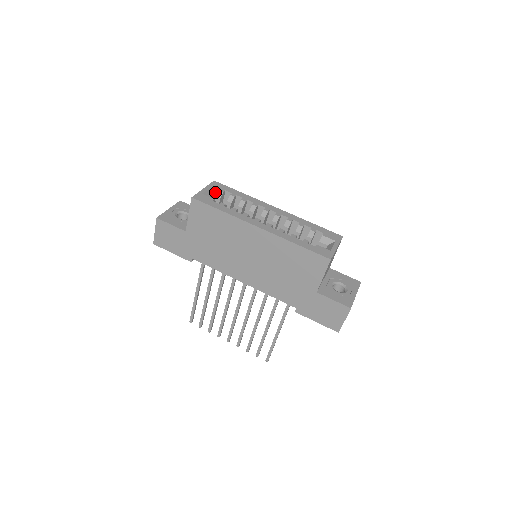
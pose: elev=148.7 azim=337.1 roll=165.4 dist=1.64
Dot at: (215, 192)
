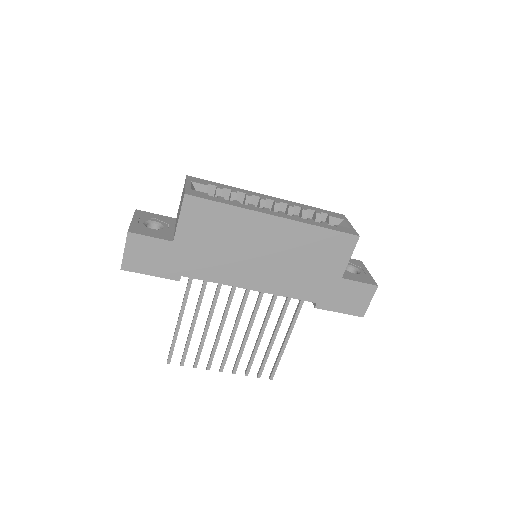
Dot at: (198, 187)
